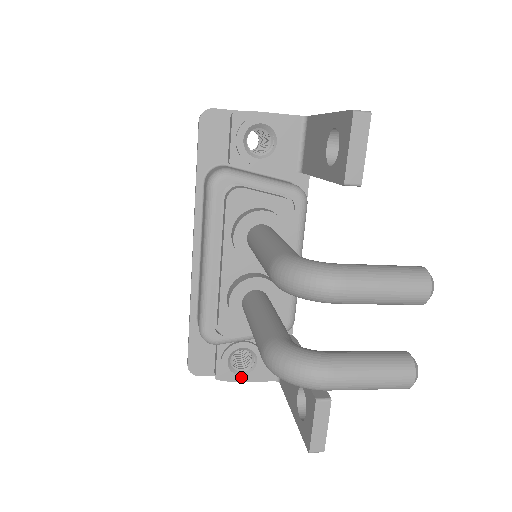
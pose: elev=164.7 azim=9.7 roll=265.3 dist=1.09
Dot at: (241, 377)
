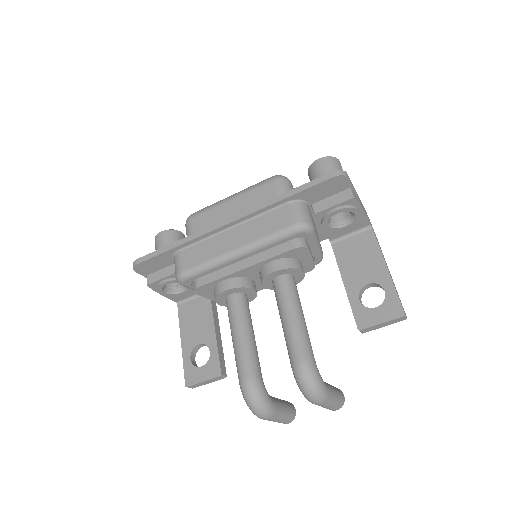
Dot at: (163, 293)
